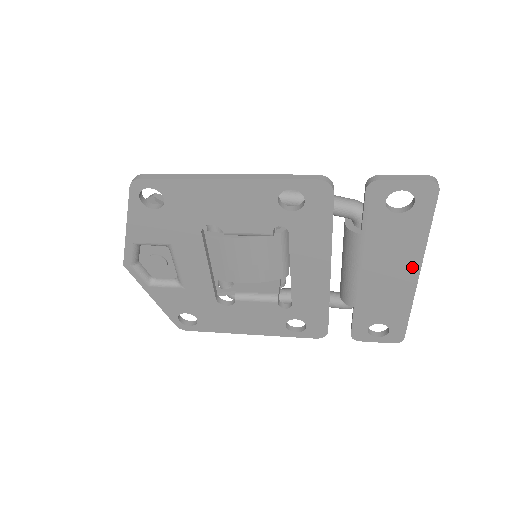
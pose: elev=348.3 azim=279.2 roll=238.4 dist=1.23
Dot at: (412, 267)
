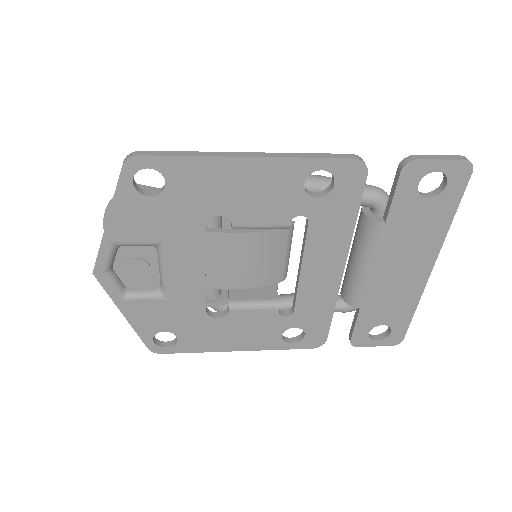
Dot at: (428, 258)
